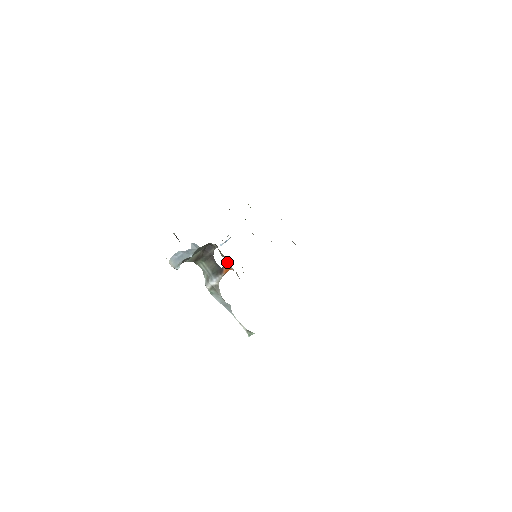
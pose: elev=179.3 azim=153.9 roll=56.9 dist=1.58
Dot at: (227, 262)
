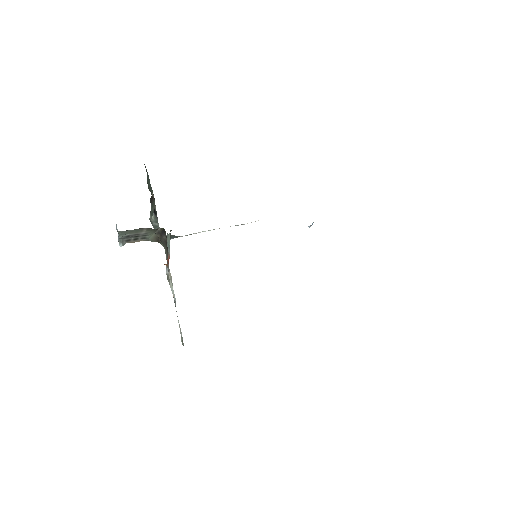
Dot at: occluded
